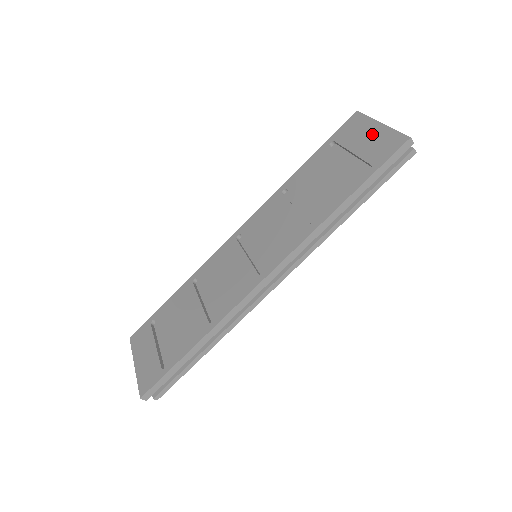
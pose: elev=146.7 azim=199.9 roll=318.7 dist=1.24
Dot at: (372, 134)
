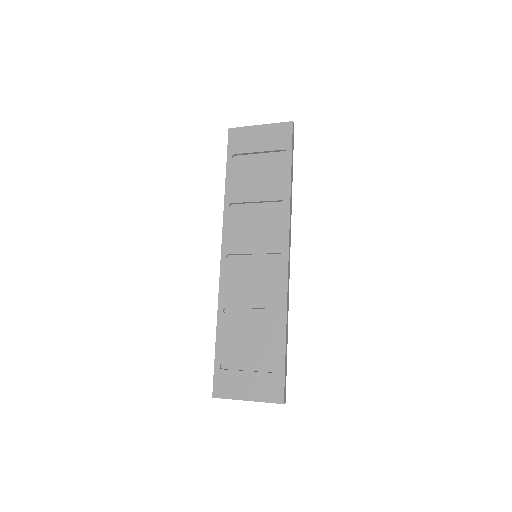
Dot at: (261, 134)
